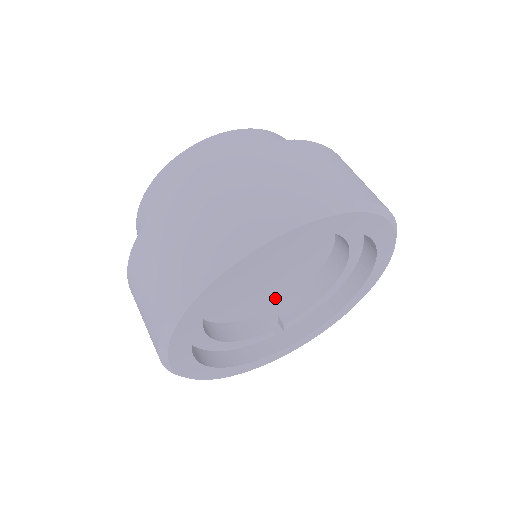
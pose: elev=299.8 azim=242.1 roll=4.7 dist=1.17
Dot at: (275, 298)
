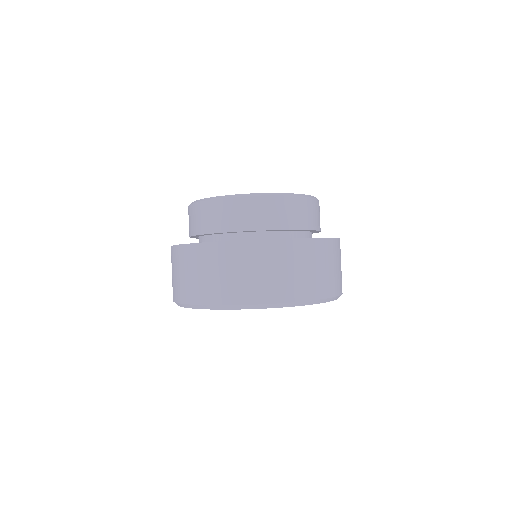
Dot at: occluded
